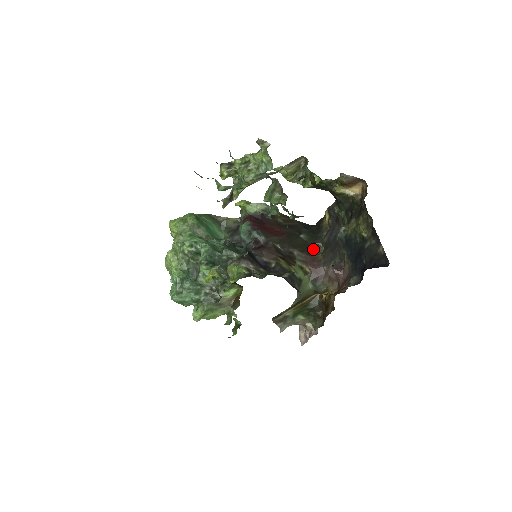
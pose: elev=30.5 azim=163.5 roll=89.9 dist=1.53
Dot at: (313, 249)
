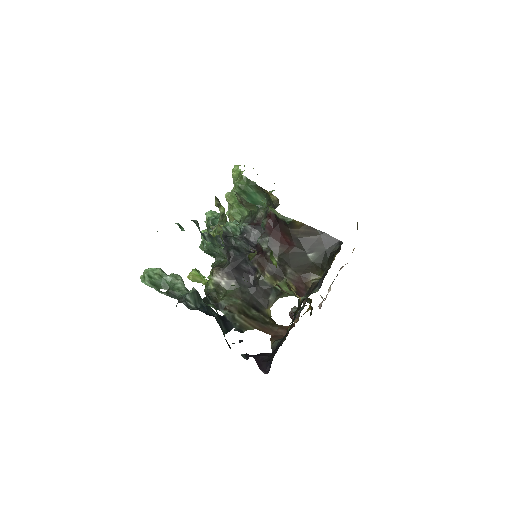
Dot at: (313, 271)
